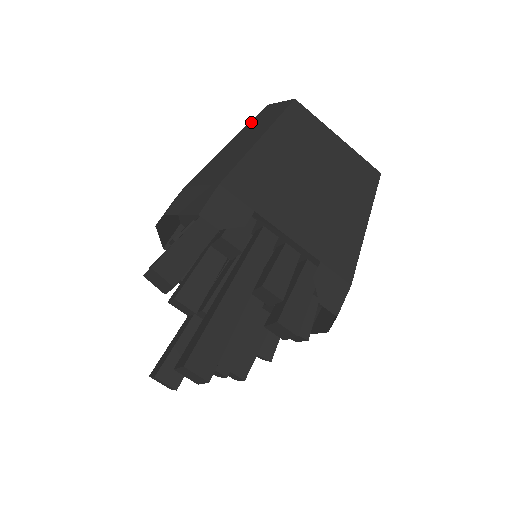
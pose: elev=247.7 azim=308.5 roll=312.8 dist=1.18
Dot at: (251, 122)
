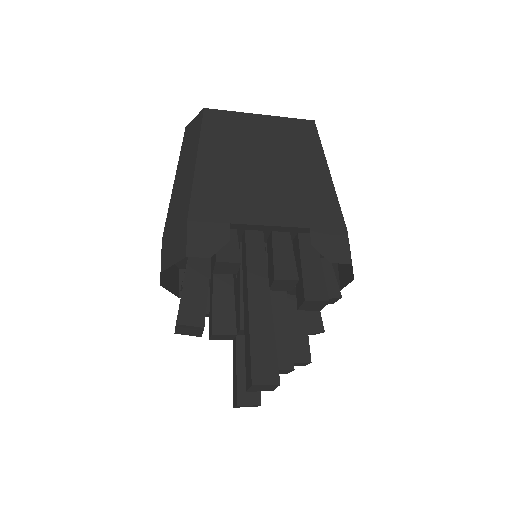
Dot at: (181, 150)
